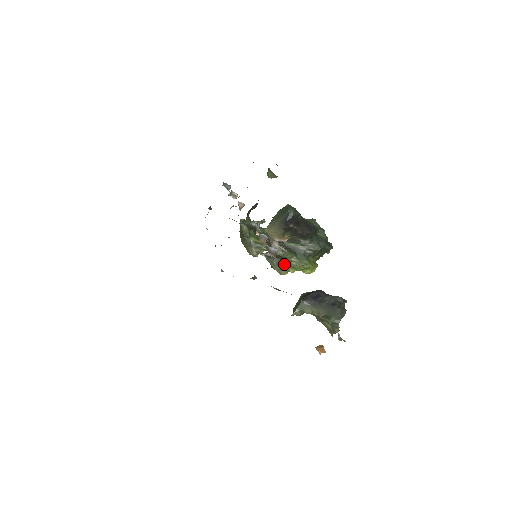
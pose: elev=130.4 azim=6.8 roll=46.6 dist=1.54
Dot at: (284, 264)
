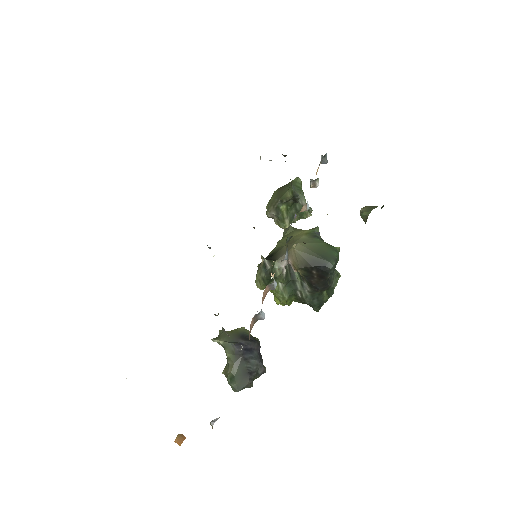
Dot at: occluded
